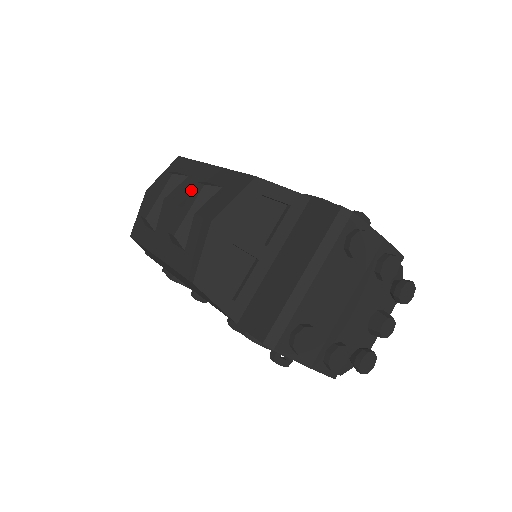
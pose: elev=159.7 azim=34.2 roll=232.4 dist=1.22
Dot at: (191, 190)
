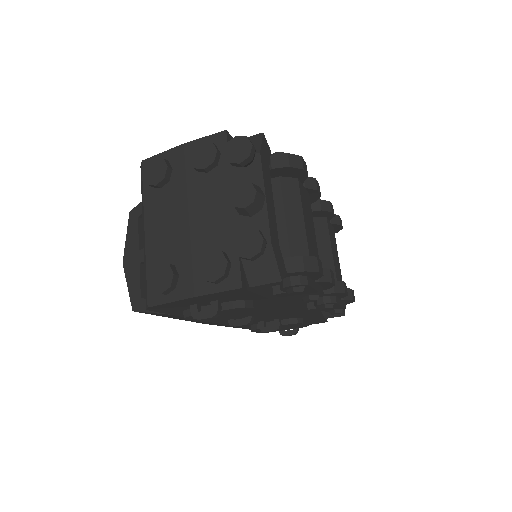
Dot at: occluded
